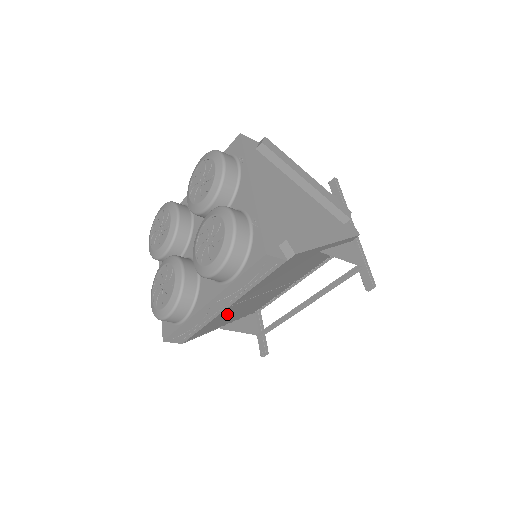
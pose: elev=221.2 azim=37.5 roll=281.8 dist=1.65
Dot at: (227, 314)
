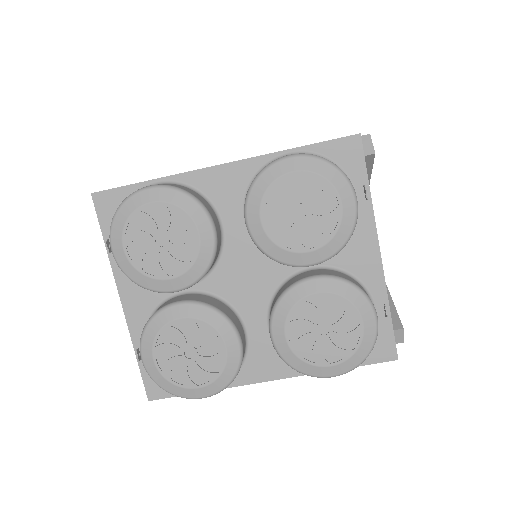
Dot at: occluded
